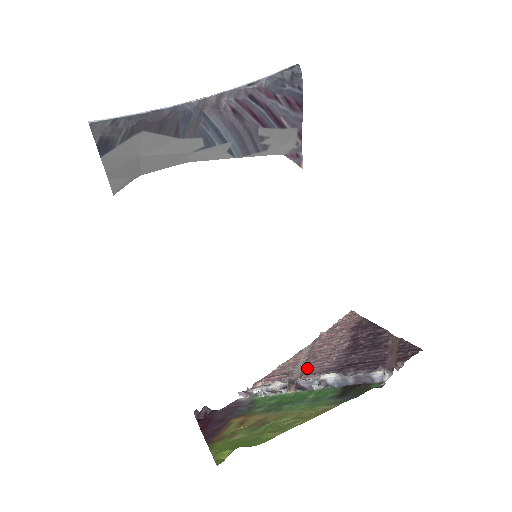
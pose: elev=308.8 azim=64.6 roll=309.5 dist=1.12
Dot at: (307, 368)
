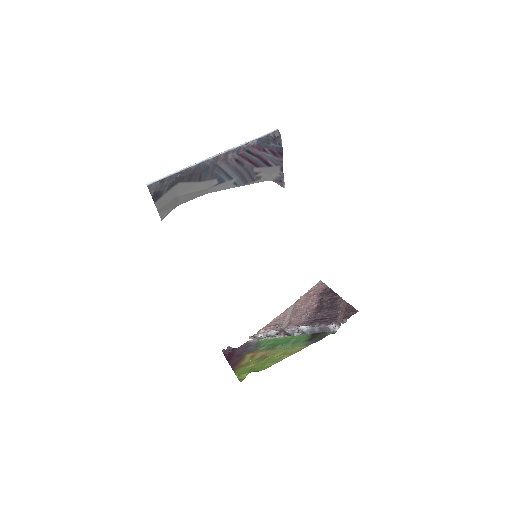
Dot at: (291, 321)
